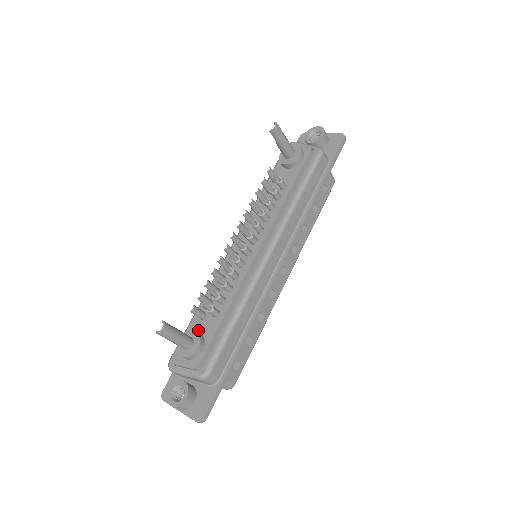
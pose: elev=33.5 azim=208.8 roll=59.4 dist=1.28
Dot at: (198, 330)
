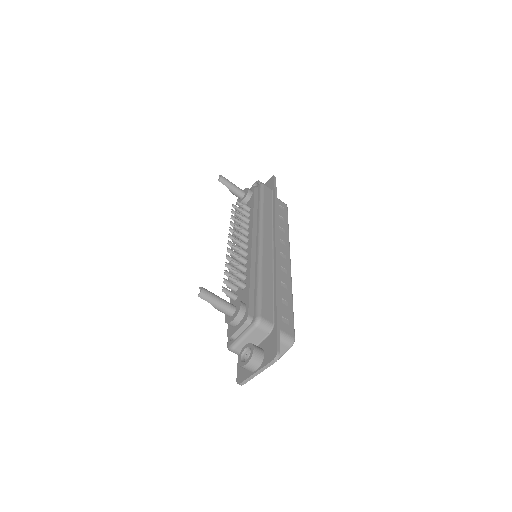
Dot at: occluded
